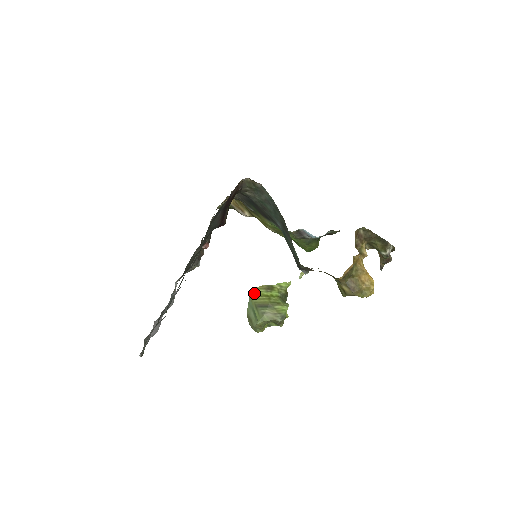
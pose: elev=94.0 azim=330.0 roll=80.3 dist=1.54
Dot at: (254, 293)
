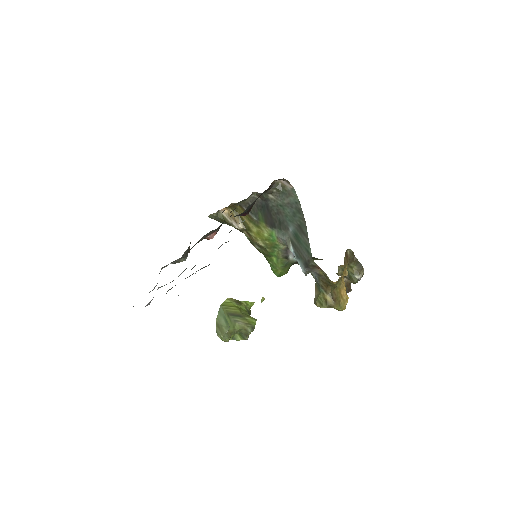
Dot at: (225, 303)
